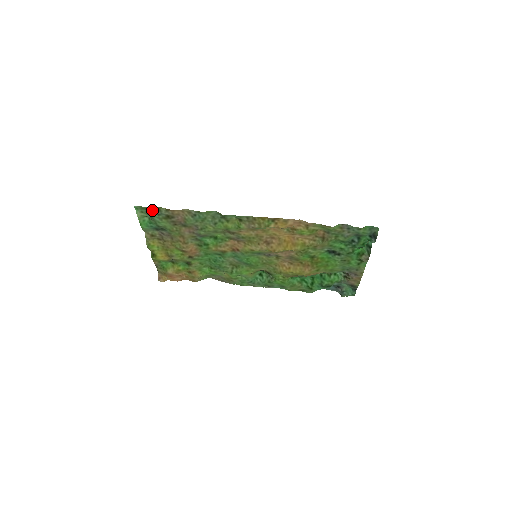
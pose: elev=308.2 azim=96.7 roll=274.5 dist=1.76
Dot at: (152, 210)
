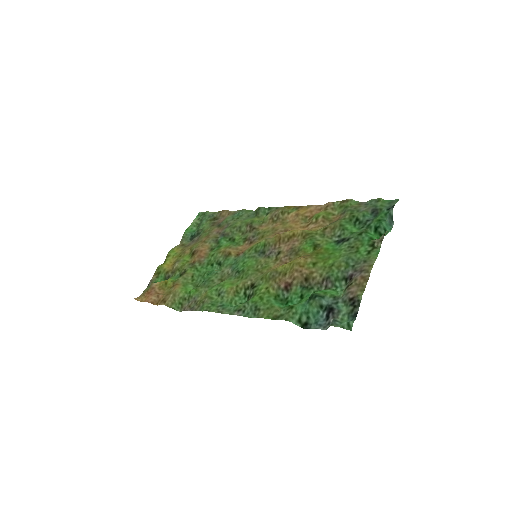
Dot at: (208, 214)
